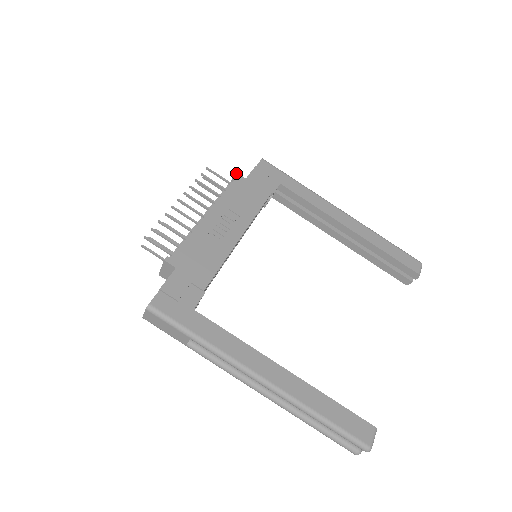
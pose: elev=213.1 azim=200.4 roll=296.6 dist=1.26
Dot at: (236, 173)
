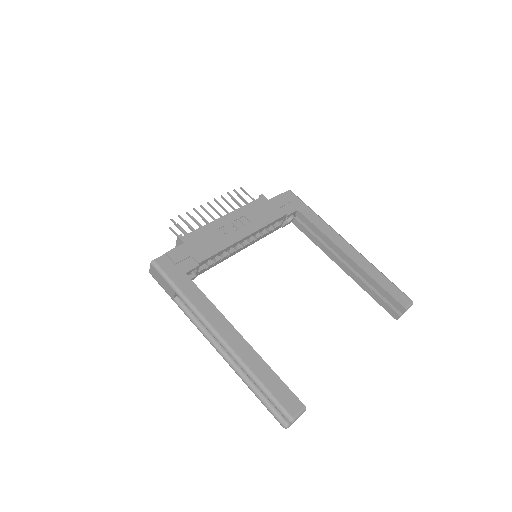
Dot at: (262, 194)
